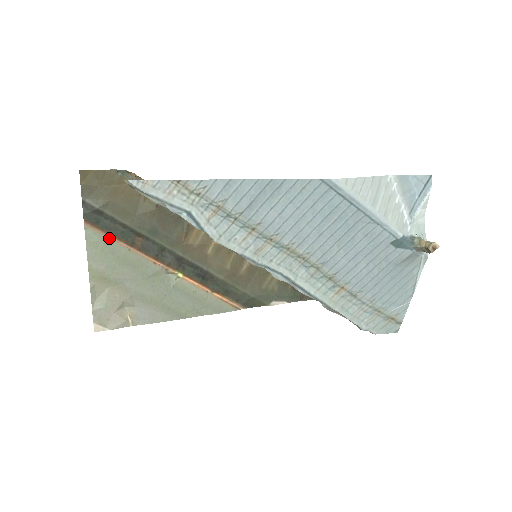
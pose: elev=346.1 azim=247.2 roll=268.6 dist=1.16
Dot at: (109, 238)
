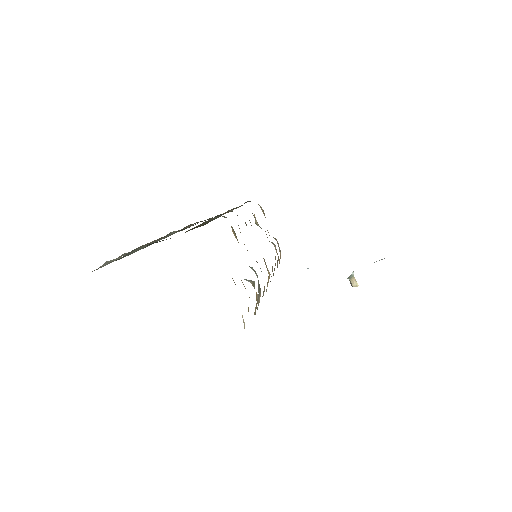
Dot at: occluded
